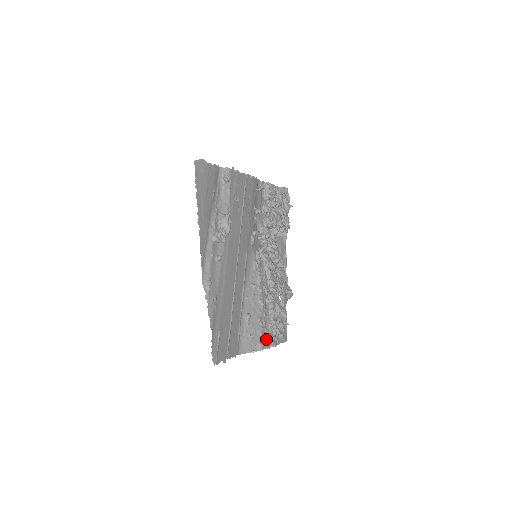
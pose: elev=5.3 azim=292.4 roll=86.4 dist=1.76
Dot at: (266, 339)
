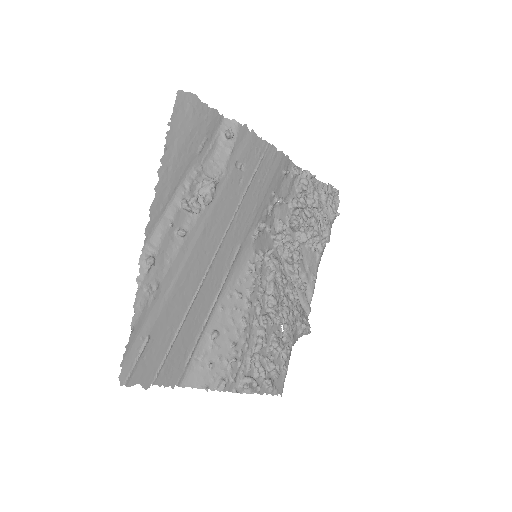
Dot at: (237, 378)
